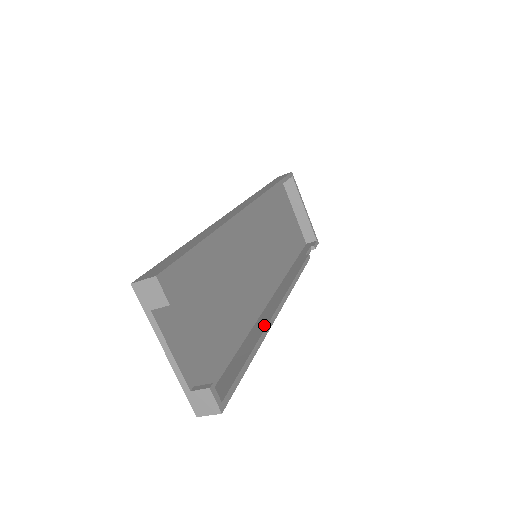
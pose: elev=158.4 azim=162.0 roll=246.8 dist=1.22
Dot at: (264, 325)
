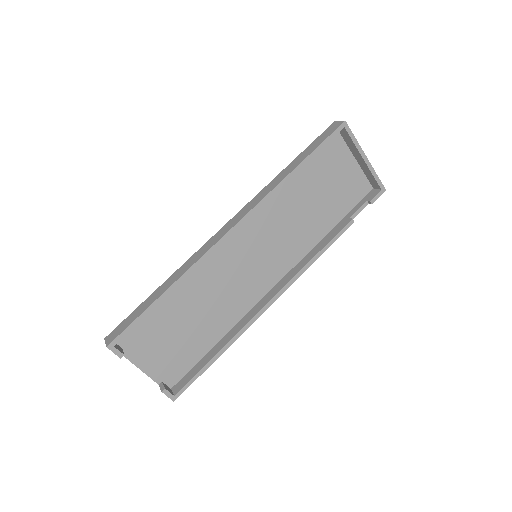
Dot at: (242, 326)
